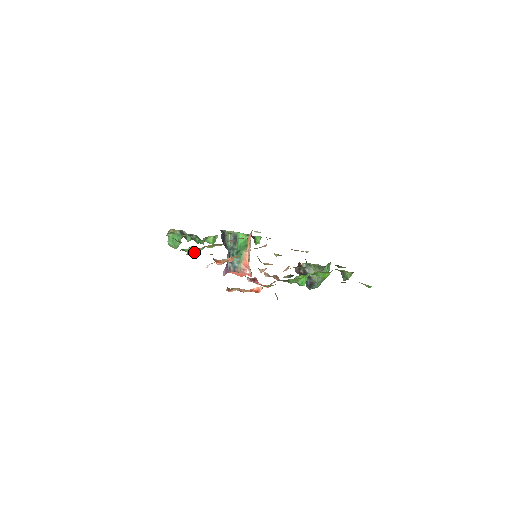
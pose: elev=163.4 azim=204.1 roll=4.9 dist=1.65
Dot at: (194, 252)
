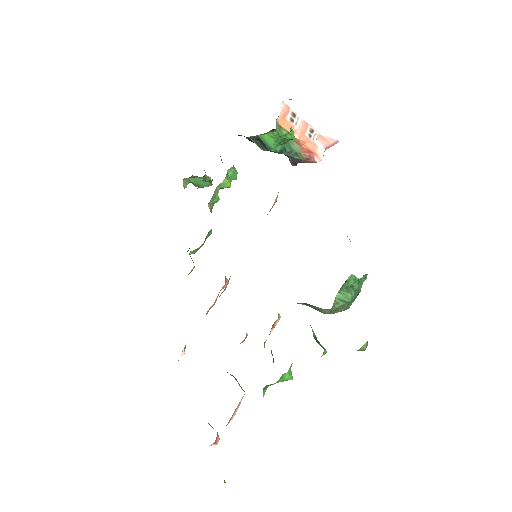
Dot at: (193, 267)
